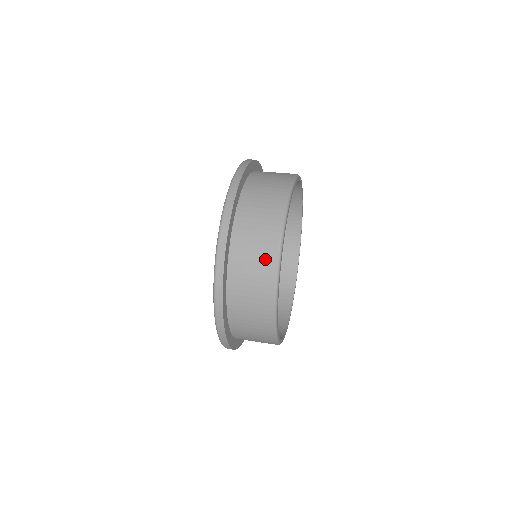
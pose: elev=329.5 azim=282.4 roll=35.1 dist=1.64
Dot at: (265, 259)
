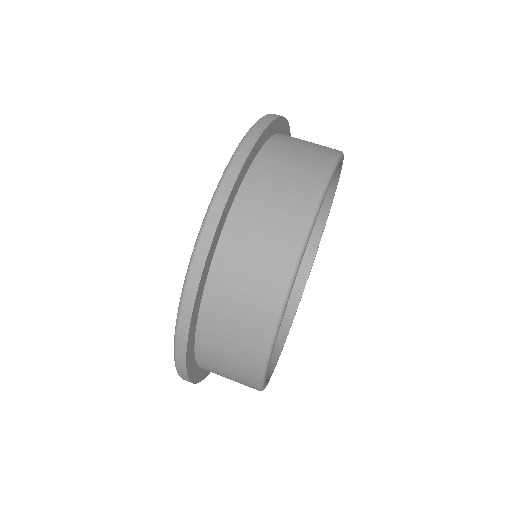
Dot at: (248, 350)
